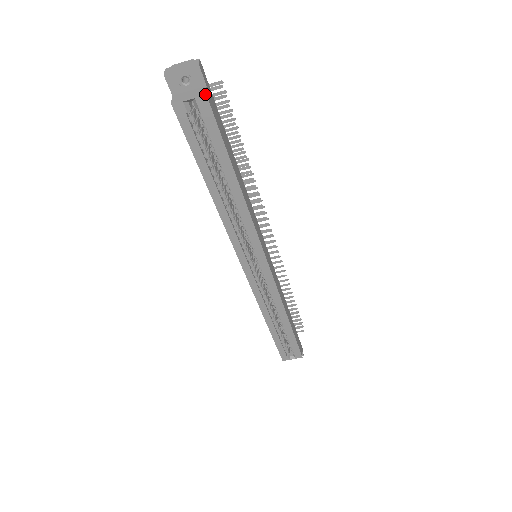
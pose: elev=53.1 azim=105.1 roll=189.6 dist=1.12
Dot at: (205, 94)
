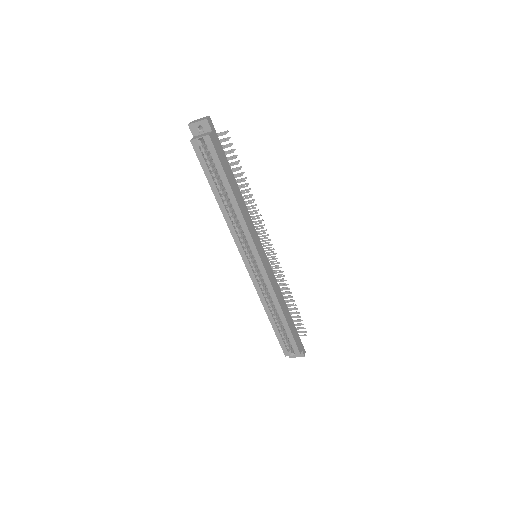
Dot at: (208, 135)
